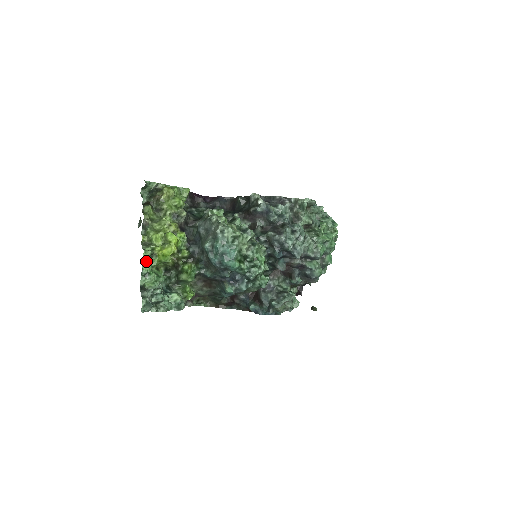
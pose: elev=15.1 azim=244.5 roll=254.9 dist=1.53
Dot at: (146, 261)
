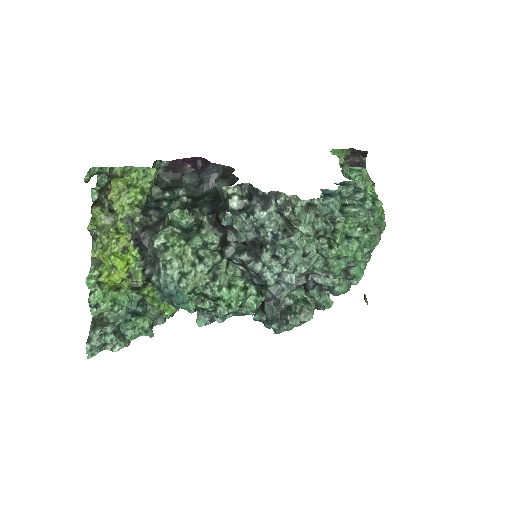
Dot at: (96, 287)
